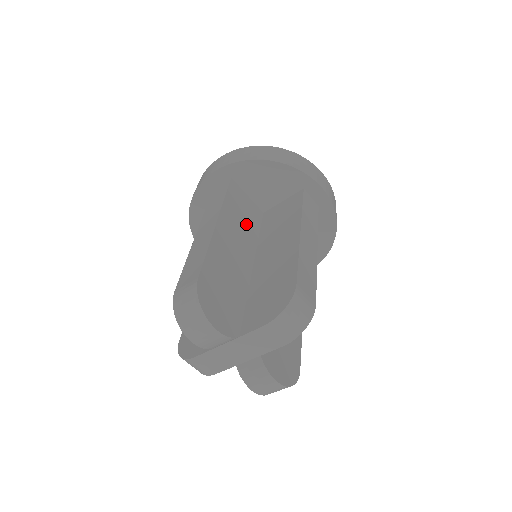
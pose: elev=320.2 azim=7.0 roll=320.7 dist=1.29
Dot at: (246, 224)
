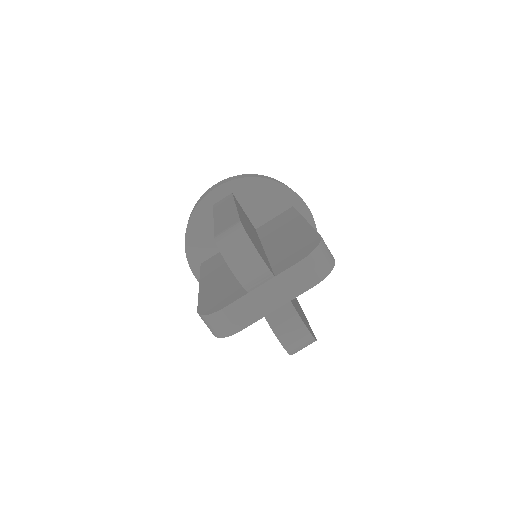
Dot at: (250, 224)
